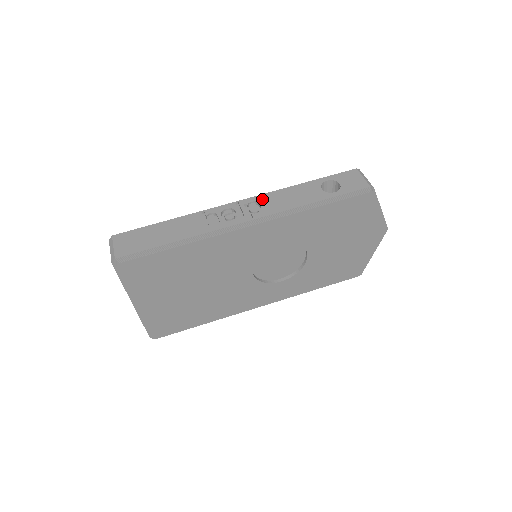
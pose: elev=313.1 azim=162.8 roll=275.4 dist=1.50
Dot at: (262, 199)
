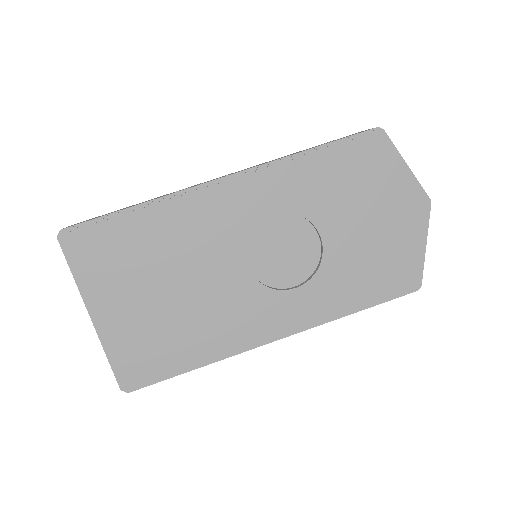
Dot at: (247, 168)
